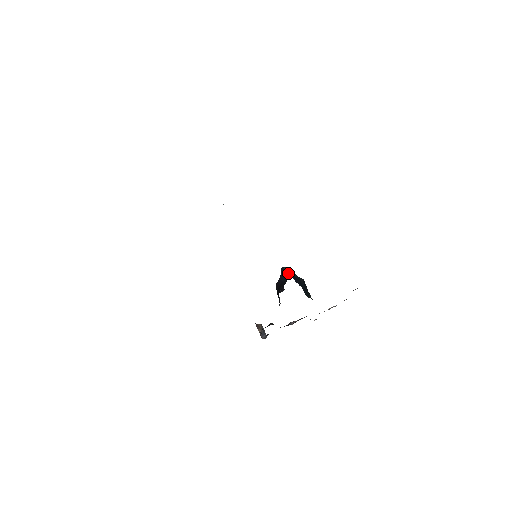
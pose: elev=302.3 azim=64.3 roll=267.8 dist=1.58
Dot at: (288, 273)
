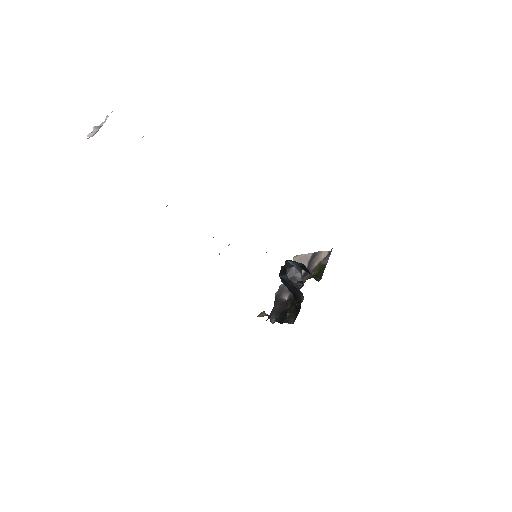
Dot at: (298, 266)
